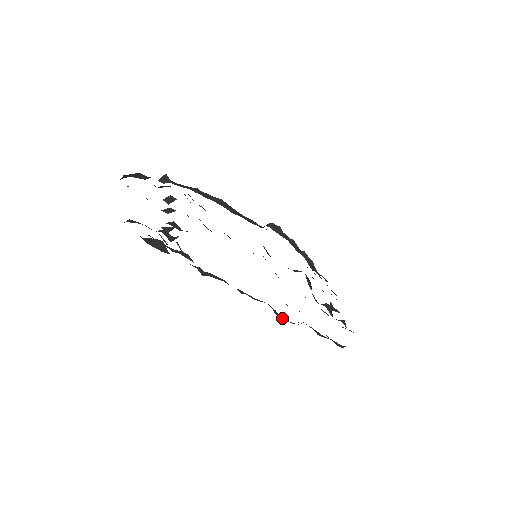
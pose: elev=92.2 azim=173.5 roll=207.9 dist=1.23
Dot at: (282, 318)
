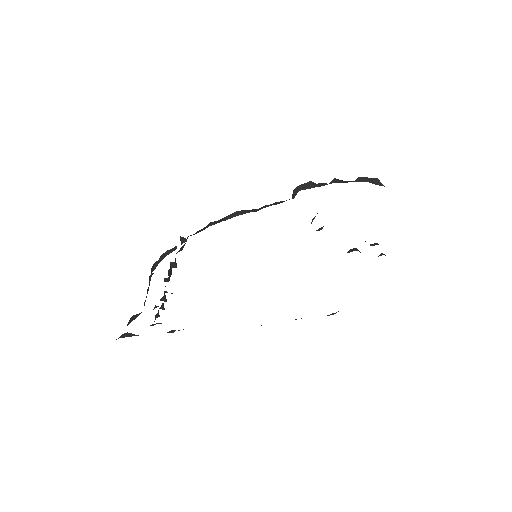
Dot at: occluded
